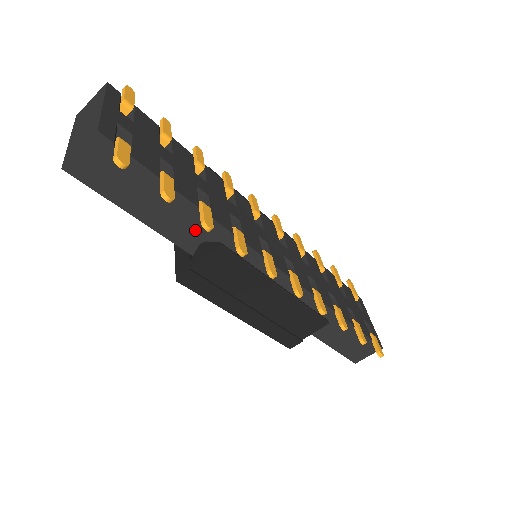
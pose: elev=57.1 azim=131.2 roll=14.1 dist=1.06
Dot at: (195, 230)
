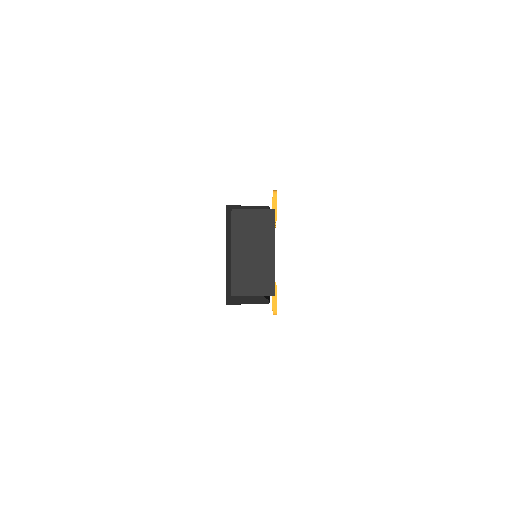
Dot at: occluded
